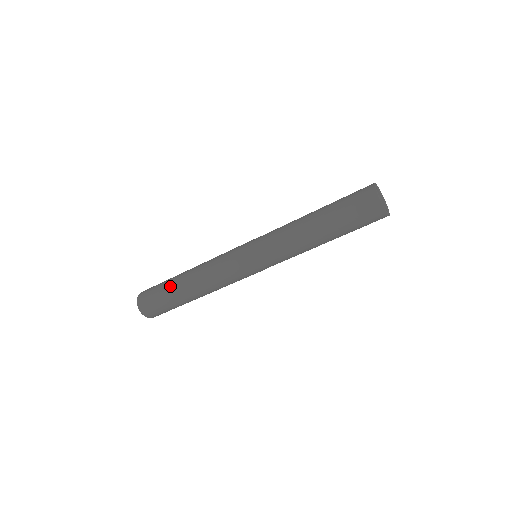
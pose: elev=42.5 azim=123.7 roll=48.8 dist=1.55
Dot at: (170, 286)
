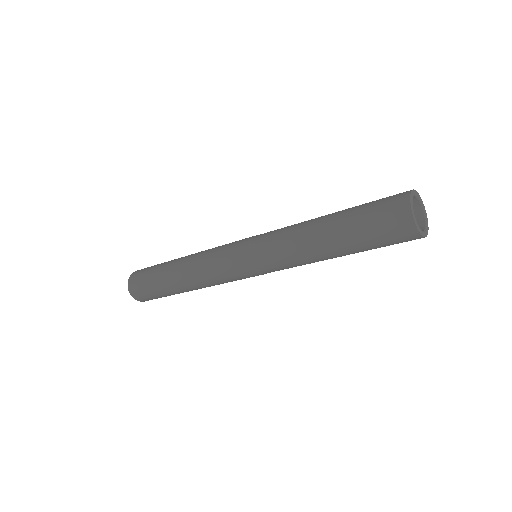
Dot at: (162, 284)
